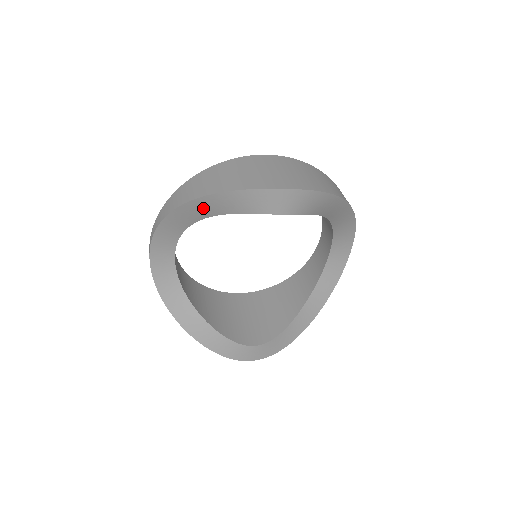
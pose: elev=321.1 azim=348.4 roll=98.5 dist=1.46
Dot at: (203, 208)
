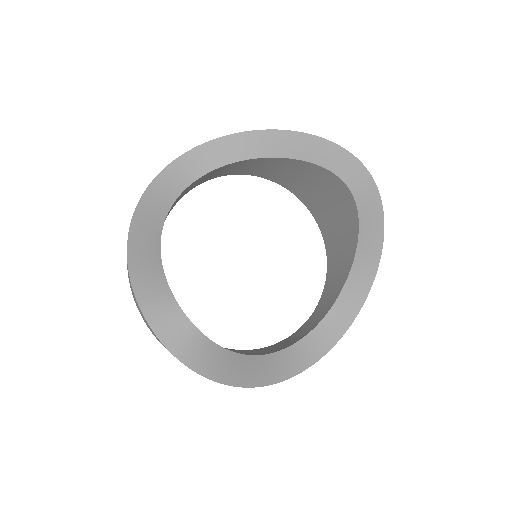
Dot at: (278, 144)
